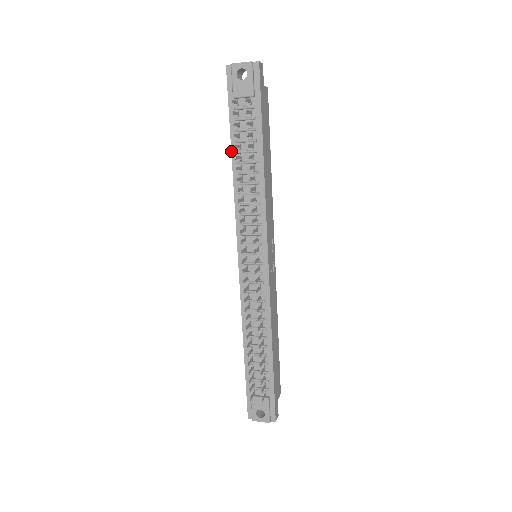
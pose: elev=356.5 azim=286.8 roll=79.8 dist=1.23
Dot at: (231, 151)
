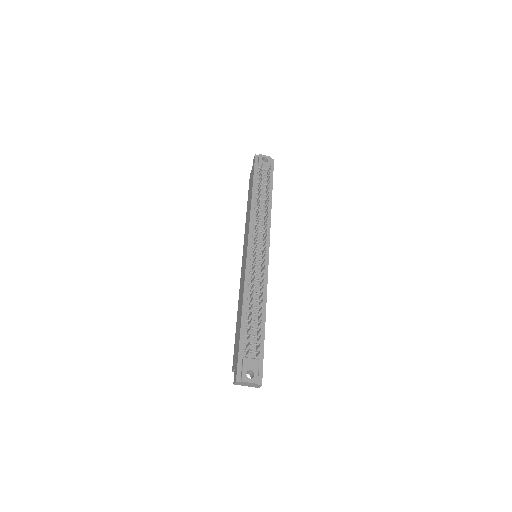
Dot at: (252, 191)
